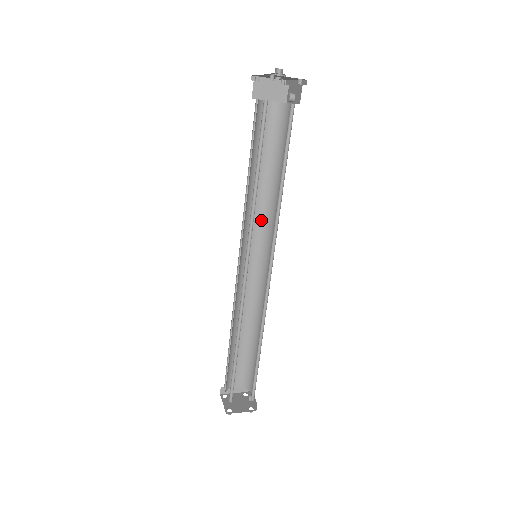
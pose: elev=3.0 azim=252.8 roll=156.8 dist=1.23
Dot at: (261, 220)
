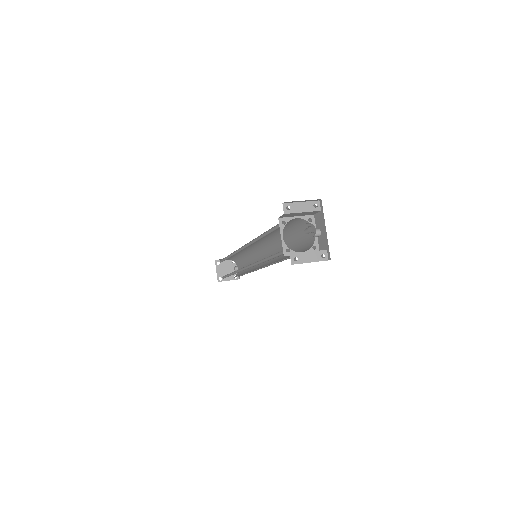
Dot at: (266, 239)
